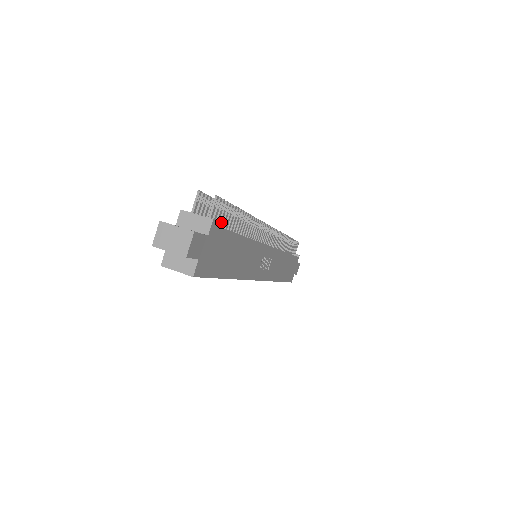
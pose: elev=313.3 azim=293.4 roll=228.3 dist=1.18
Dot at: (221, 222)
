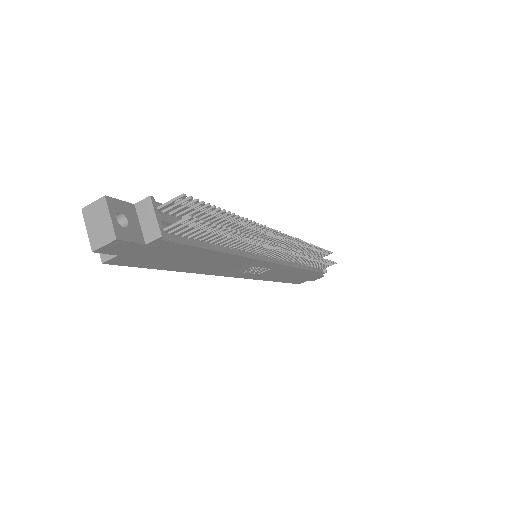
Dot at: (189, 234)
